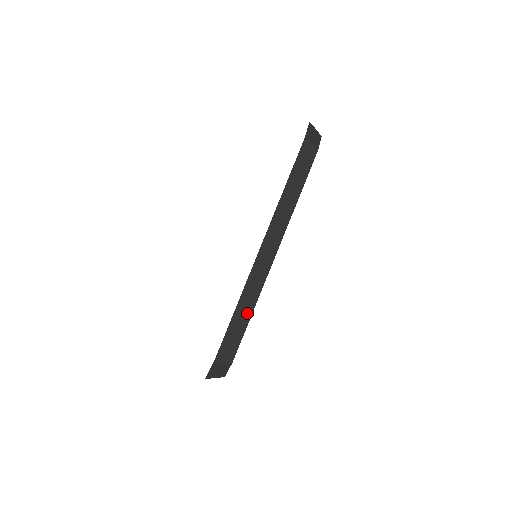
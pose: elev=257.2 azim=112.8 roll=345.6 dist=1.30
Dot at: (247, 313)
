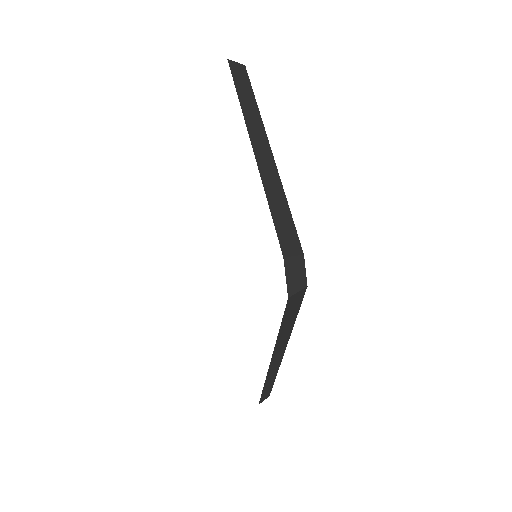
Dot at: (282, 202)
